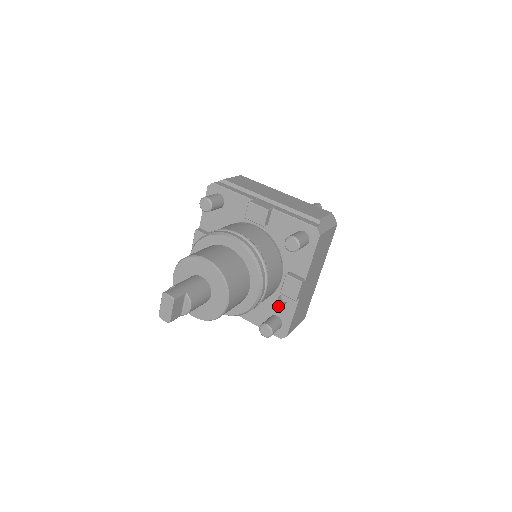
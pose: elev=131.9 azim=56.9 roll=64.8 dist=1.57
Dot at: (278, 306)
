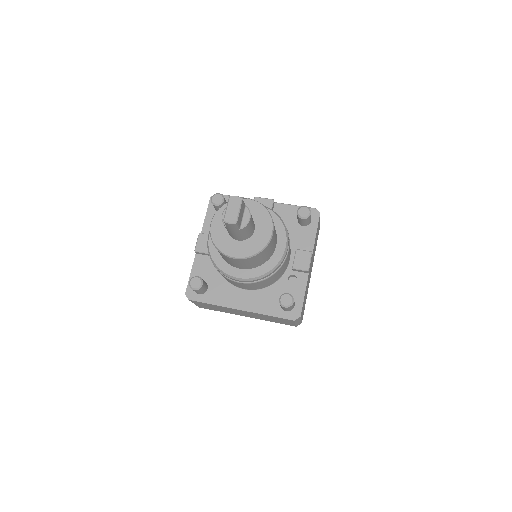
Dot at: (289, 287)
